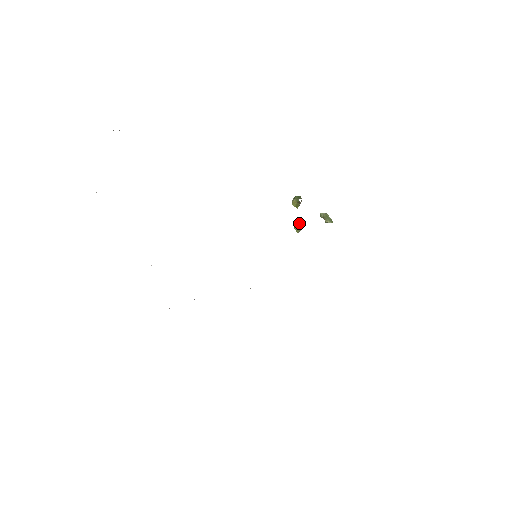
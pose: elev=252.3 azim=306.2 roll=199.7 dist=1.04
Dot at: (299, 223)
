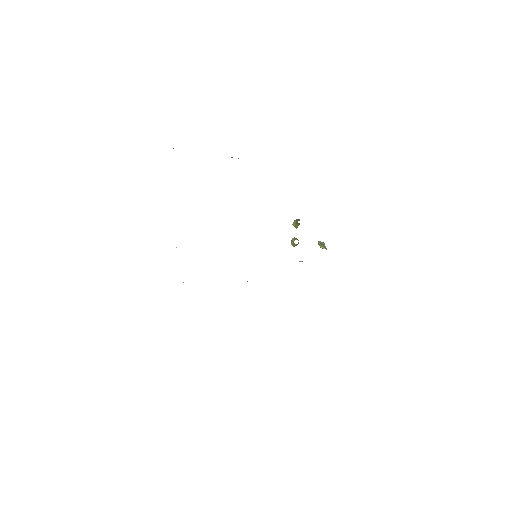
Dot at: (295, 239)
